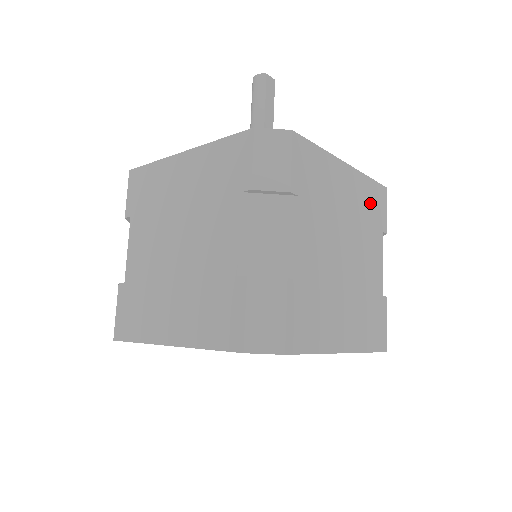
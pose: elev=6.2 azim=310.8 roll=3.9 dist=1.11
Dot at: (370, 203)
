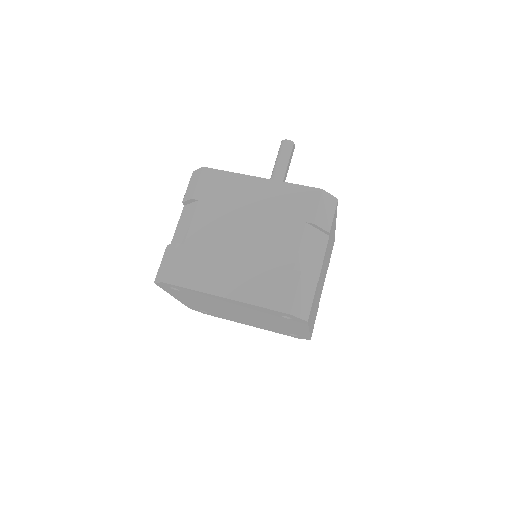
Dot at: (331, 249)
